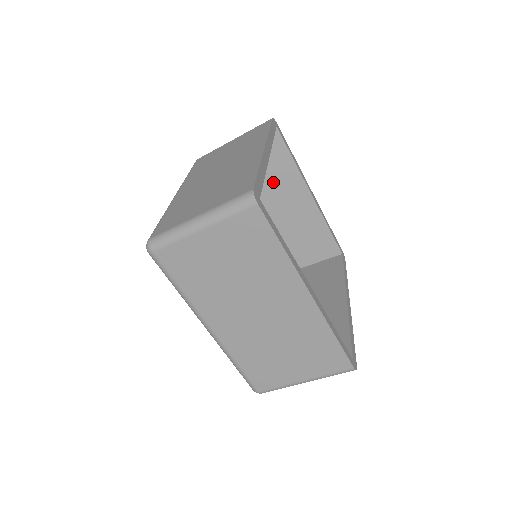
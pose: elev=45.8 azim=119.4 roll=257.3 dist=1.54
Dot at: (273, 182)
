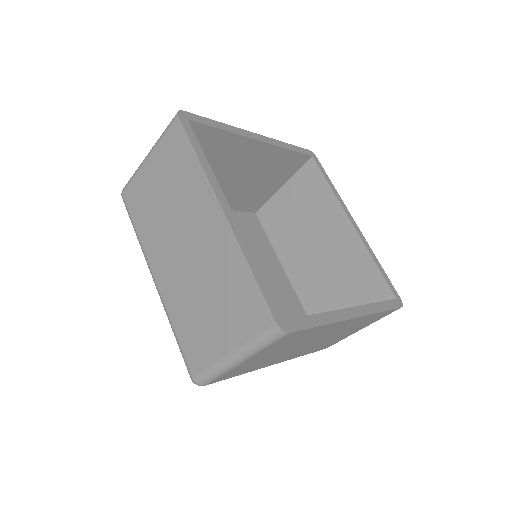
Dot at: (214, 159)
